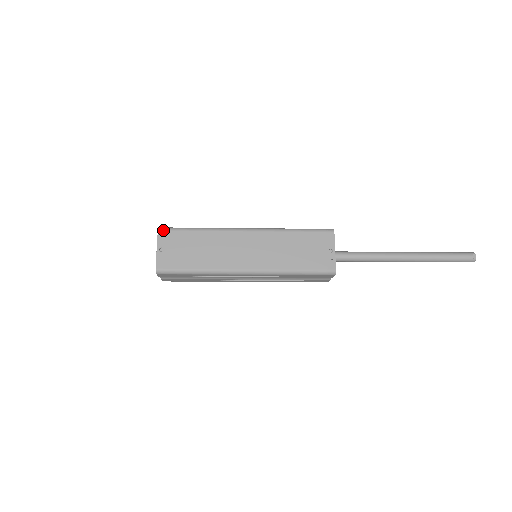
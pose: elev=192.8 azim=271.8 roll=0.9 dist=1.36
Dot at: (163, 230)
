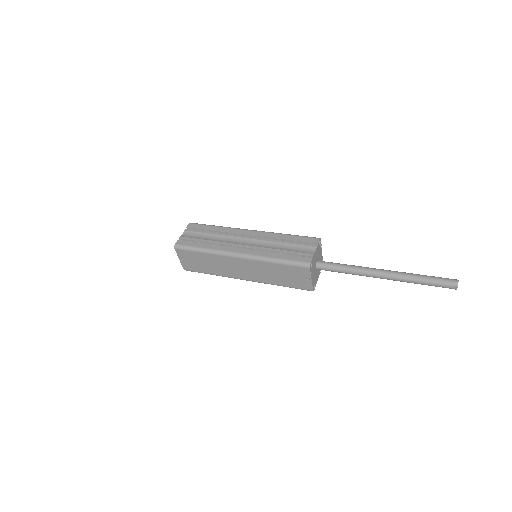
Dot at: (178, 249)
